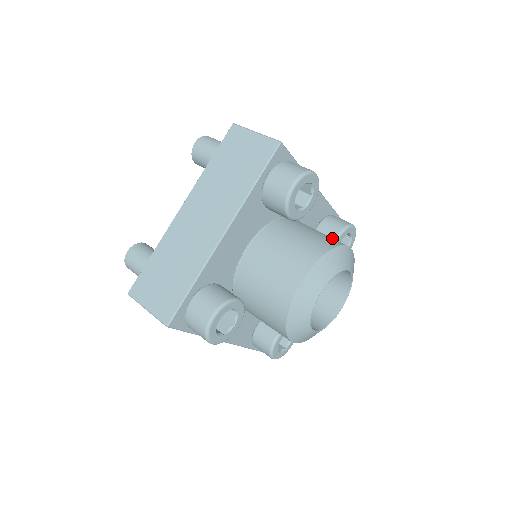
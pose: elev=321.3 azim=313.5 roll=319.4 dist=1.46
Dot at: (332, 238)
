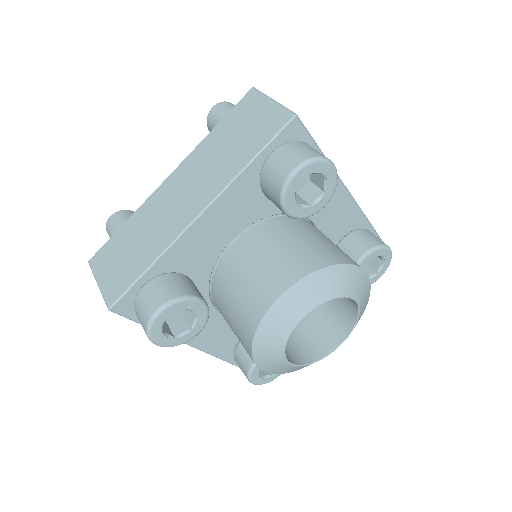
Dot at: (343, 253)
